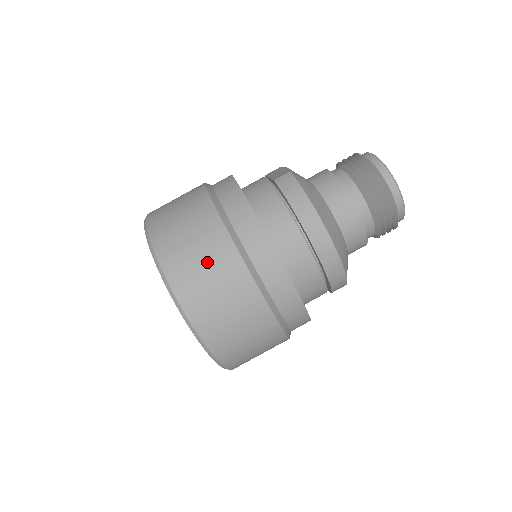
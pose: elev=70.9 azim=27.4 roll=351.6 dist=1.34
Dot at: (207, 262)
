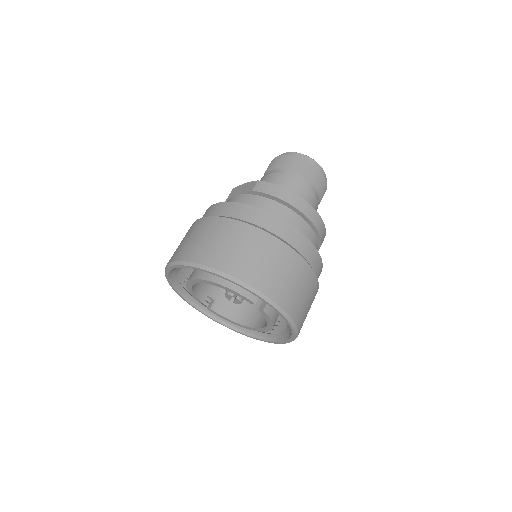
Dot at: (263, 256)
